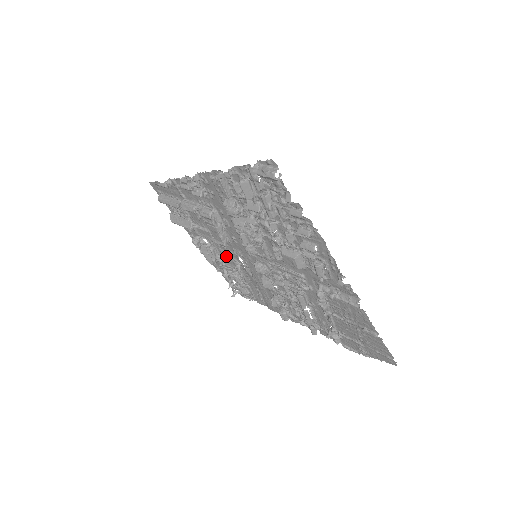
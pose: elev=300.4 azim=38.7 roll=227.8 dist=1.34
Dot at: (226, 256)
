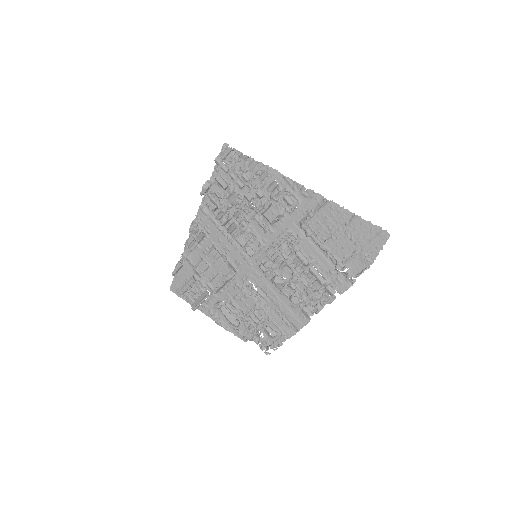
Dot at: (242, 300)
